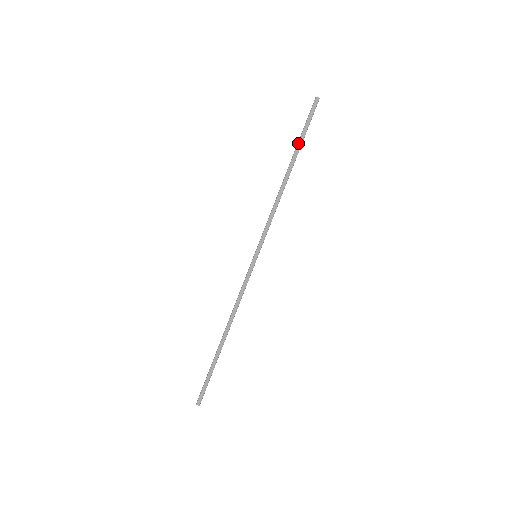
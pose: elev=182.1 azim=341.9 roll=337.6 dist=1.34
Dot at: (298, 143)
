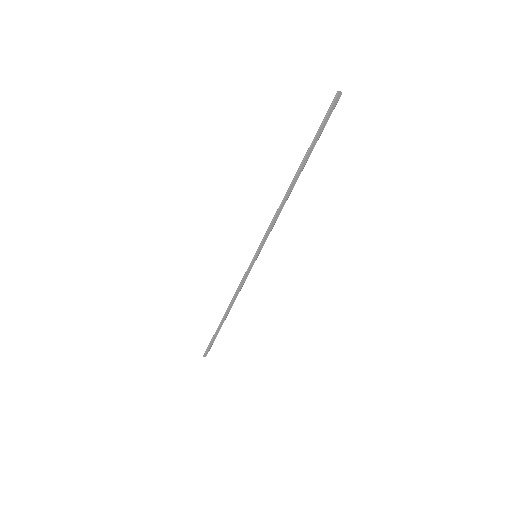
Dot at: (310, 149)
